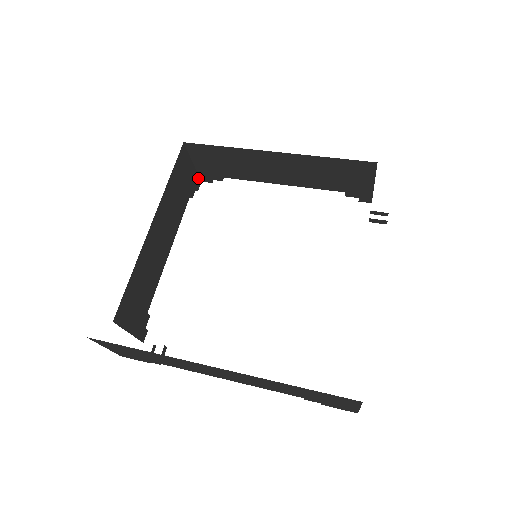
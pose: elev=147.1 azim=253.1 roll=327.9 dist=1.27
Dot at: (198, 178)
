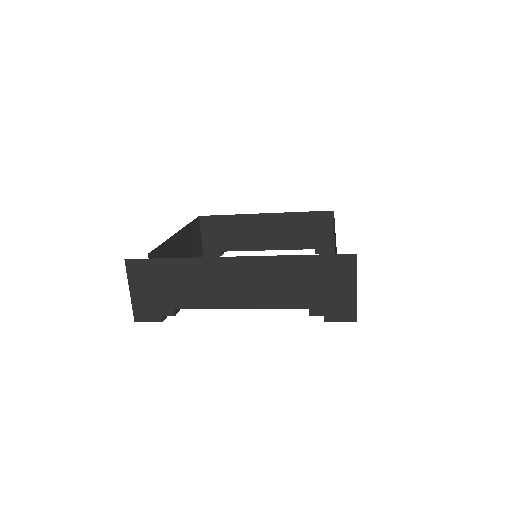
Dot at: (202, 255)
